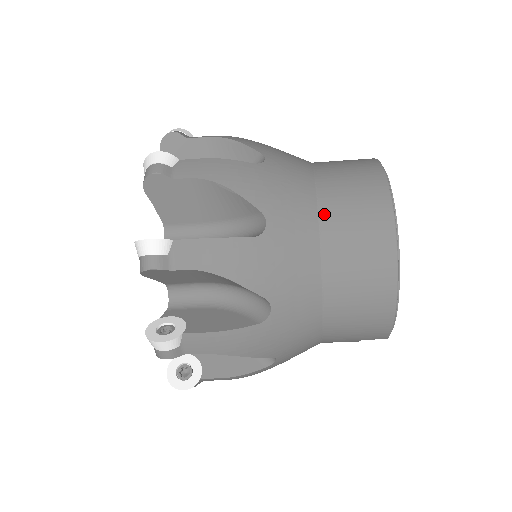
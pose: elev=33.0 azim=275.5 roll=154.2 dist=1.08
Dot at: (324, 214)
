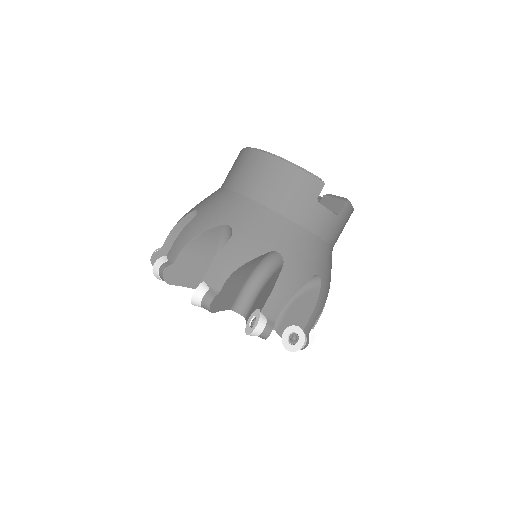
Dot at: (225, 184)
